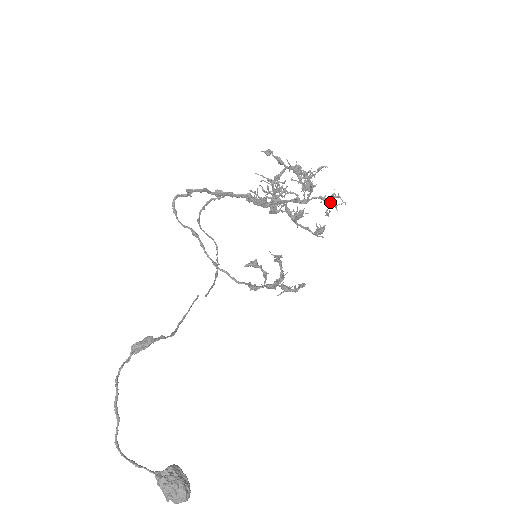
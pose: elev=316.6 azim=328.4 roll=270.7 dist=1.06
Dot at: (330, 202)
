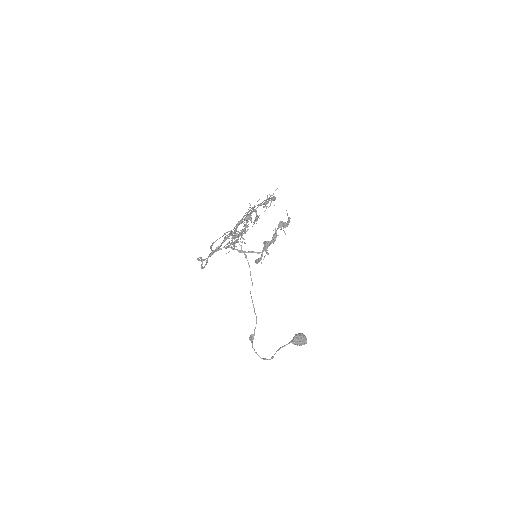
Dot at: occluded
